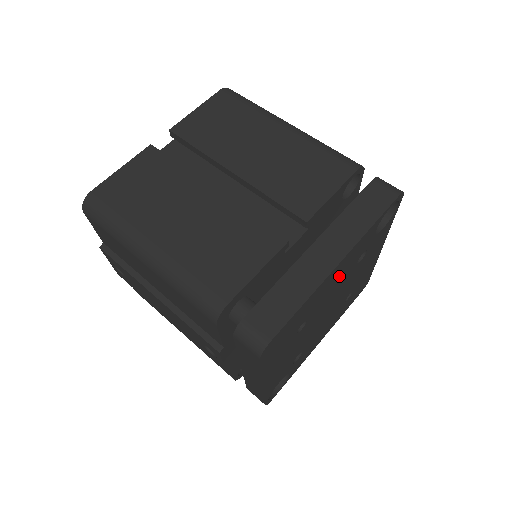
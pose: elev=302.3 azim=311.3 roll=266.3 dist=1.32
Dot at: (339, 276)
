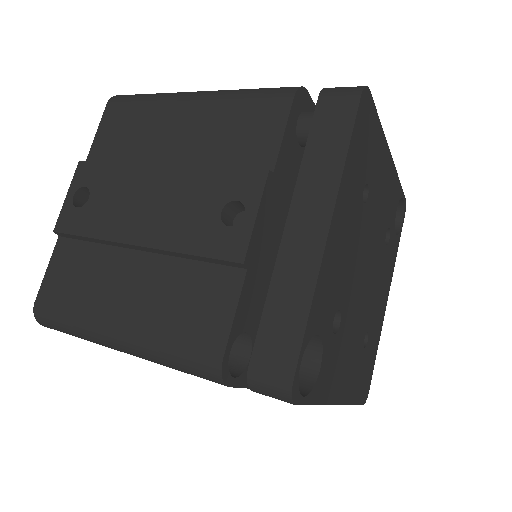
Dot at: (384, 196)
